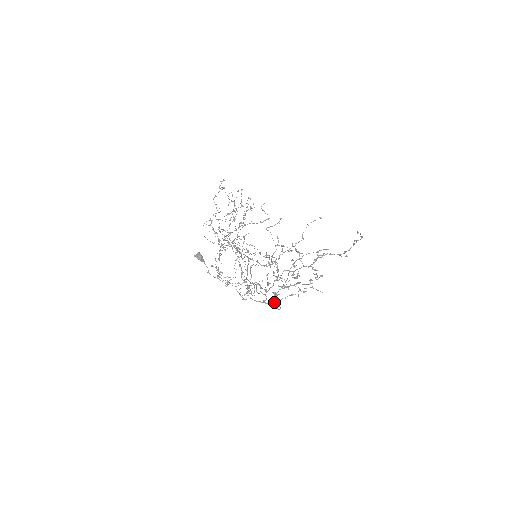
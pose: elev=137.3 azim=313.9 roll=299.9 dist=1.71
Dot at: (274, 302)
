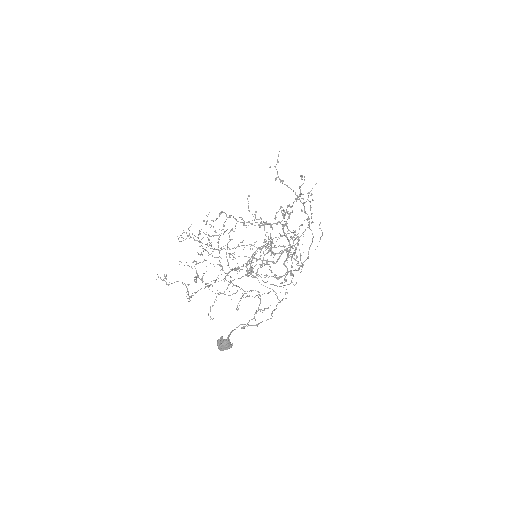
Dot at: (312, 222)
